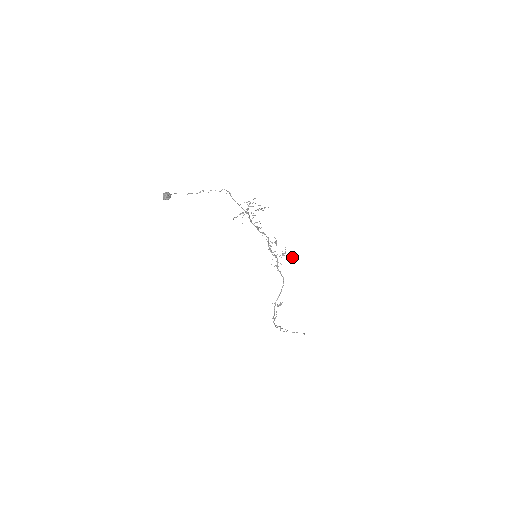
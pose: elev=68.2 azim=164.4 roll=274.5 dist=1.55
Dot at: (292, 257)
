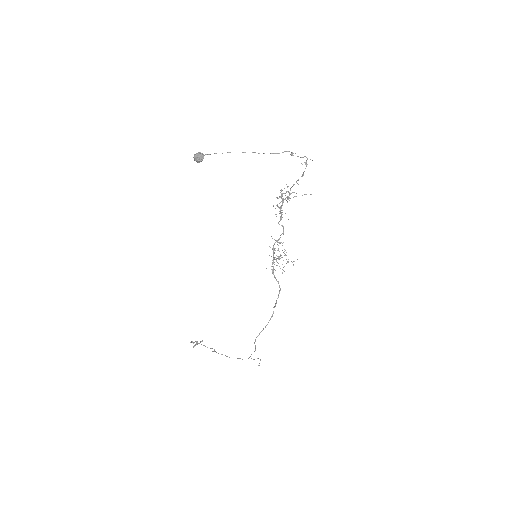
Dot at: occluded
